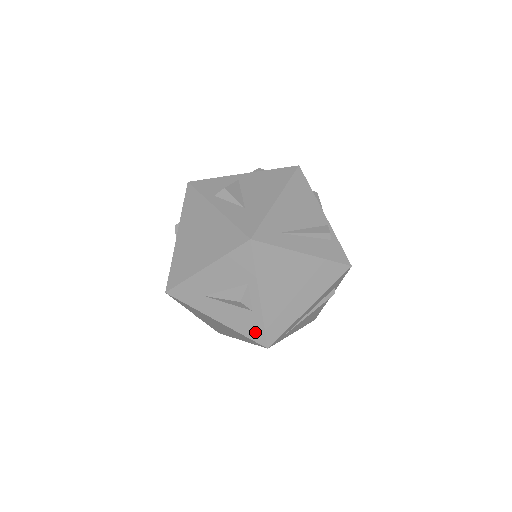
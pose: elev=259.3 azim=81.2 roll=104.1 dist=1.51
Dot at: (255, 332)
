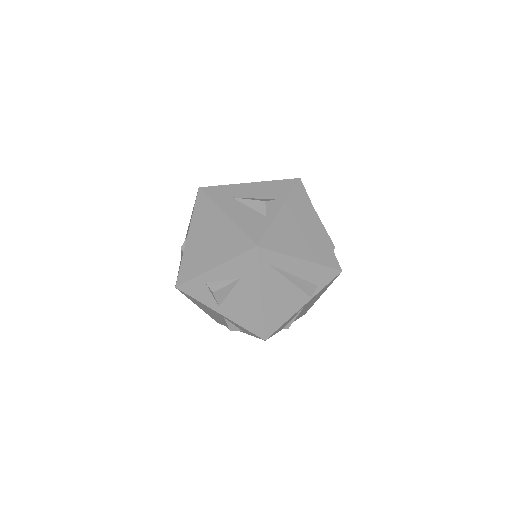
Dot at: (256, 231)
